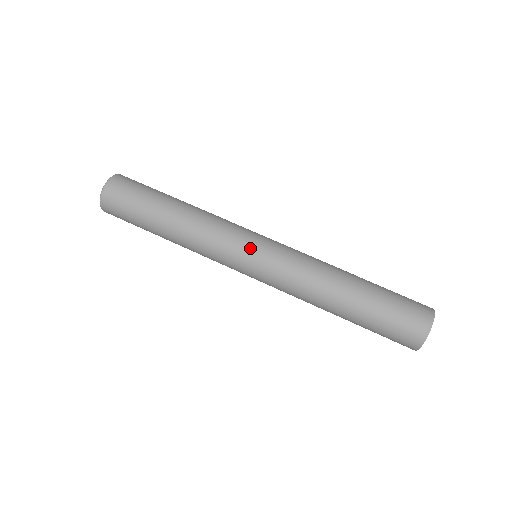
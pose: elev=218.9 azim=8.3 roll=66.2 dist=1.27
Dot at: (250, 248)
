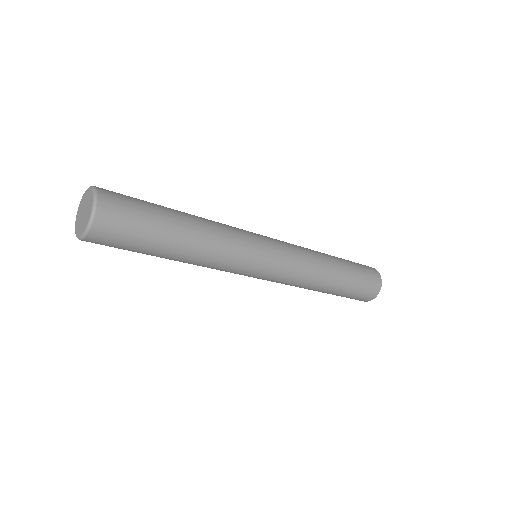
Dot at: (266, 250)
